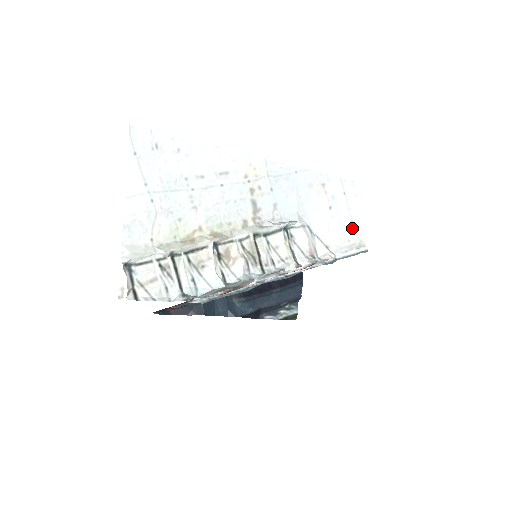
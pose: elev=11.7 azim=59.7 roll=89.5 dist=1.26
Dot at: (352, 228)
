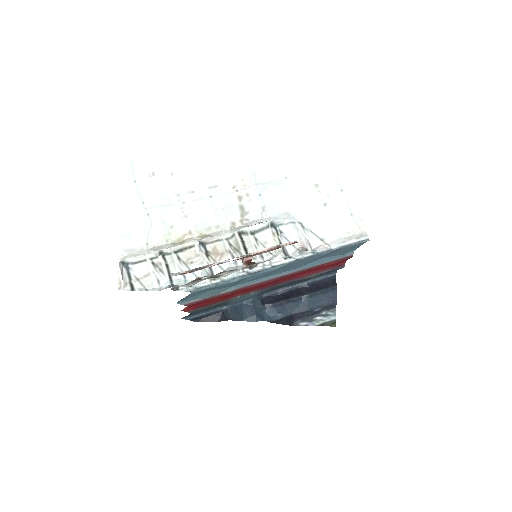
Dot at: (352, 221)
